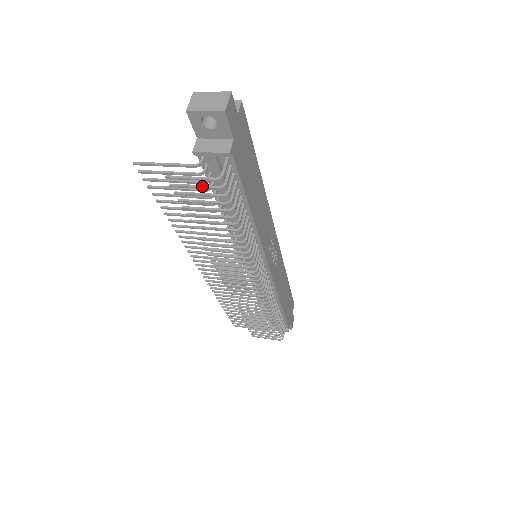
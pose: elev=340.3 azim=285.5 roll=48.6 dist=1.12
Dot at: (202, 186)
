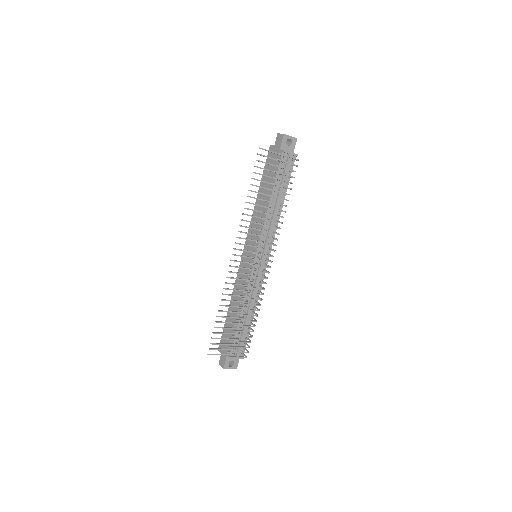
Dot at: (290, 163)
